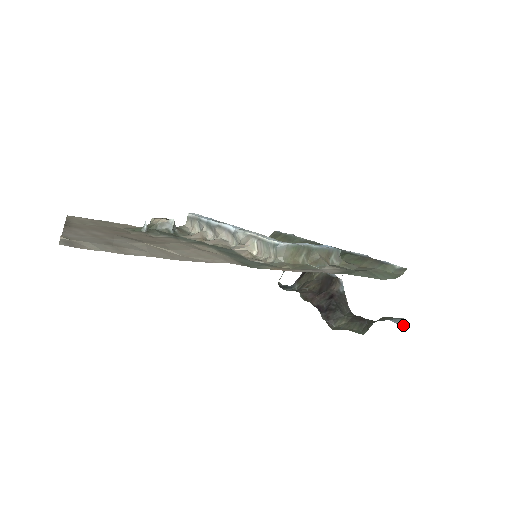
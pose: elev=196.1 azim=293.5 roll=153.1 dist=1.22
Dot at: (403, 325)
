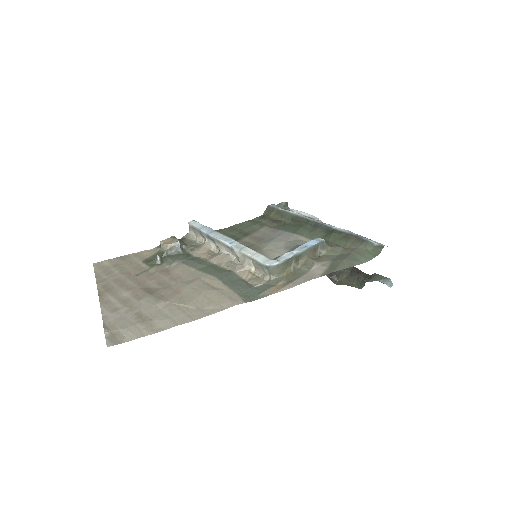
Dot at: (390, 285)
